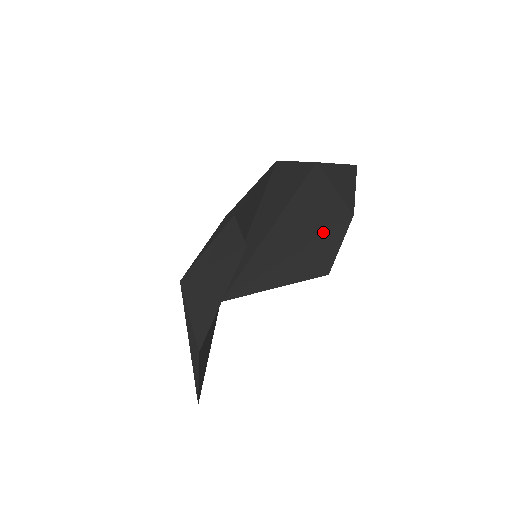
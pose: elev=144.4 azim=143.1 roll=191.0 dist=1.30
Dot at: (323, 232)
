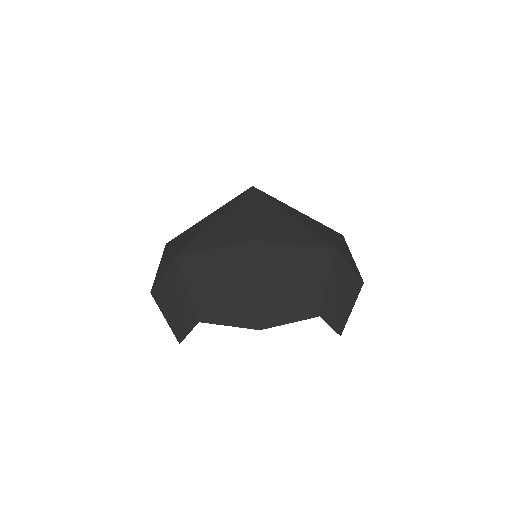
Dot at: occluded
